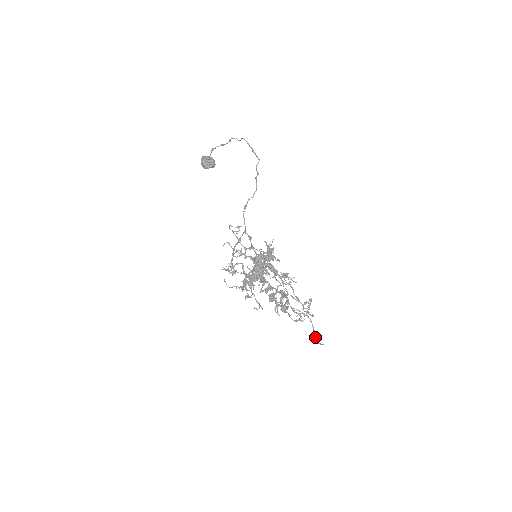
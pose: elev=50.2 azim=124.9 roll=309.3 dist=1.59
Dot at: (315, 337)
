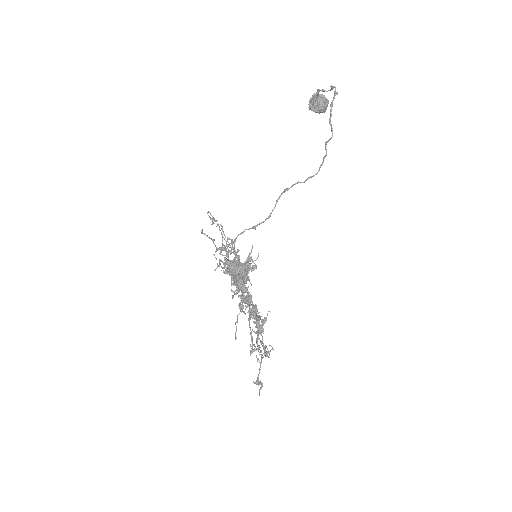
Dot at: (257, 383)
